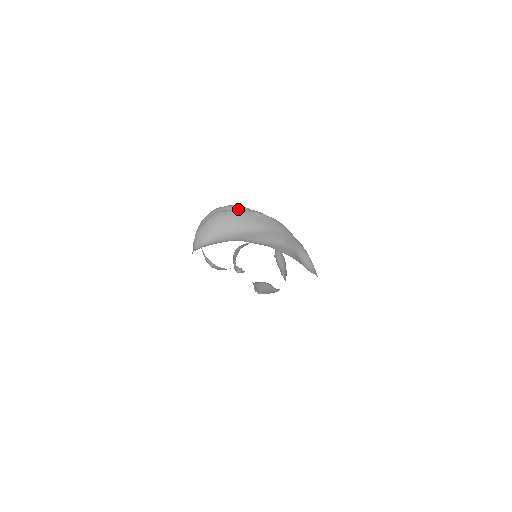
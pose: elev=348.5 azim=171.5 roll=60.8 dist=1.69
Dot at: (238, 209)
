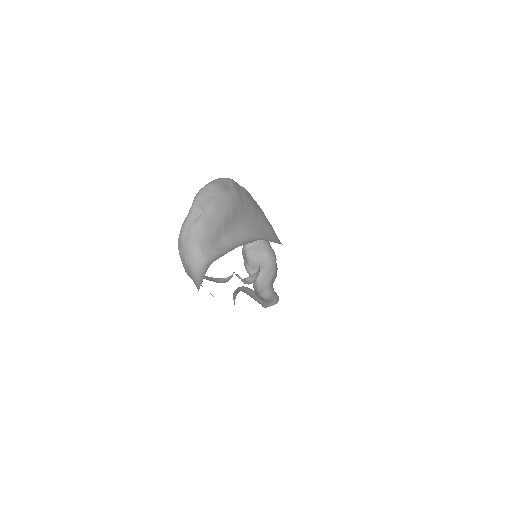
Dot at: (236, 186)
